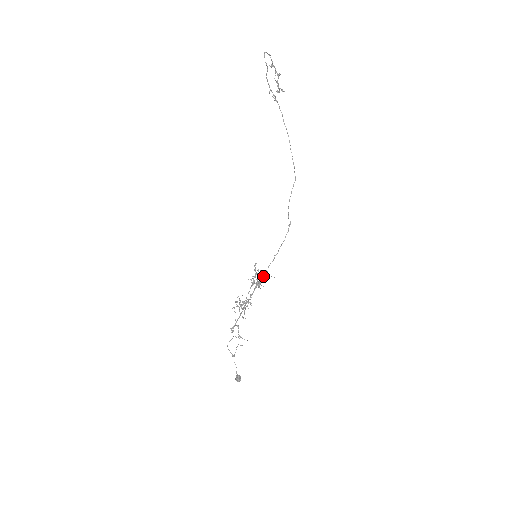
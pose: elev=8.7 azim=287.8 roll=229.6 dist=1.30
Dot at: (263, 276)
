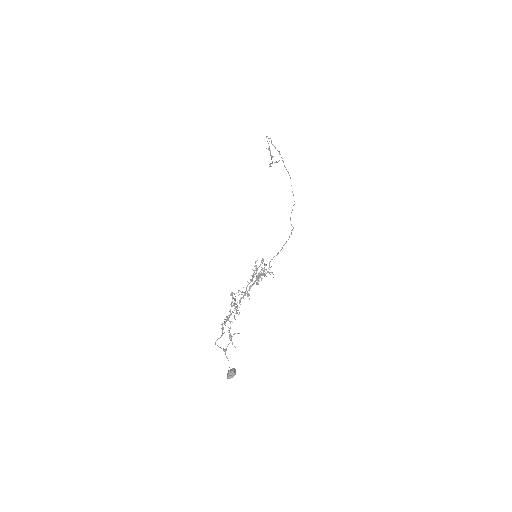
Dot at: (263, 272)
